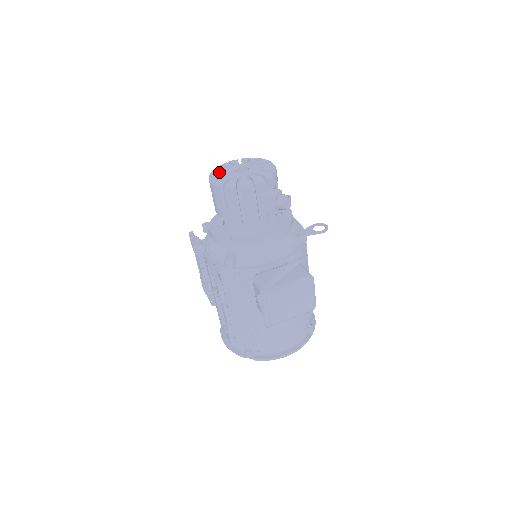
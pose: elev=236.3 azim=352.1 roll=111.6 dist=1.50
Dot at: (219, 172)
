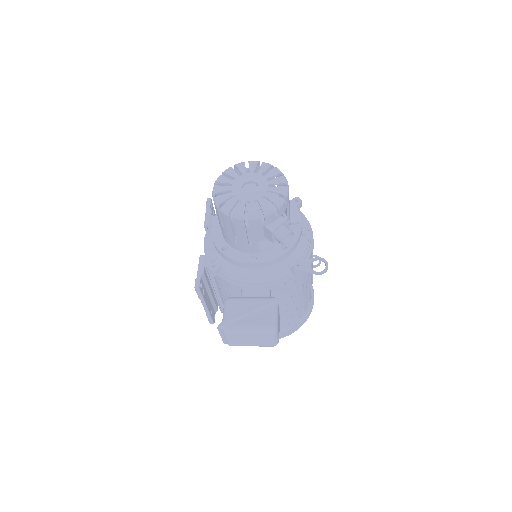
Dot at: (227, 179)
